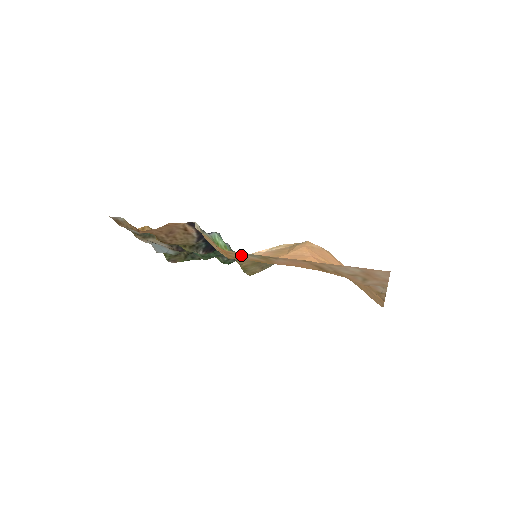
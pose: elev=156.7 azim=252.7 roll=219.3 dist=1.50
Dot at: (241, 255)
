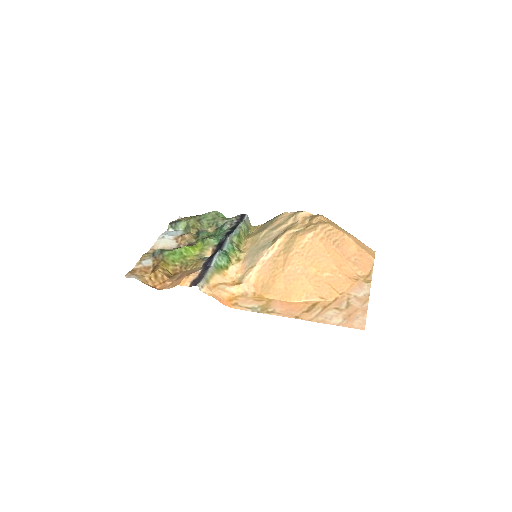
Dot at: (244, 304)
